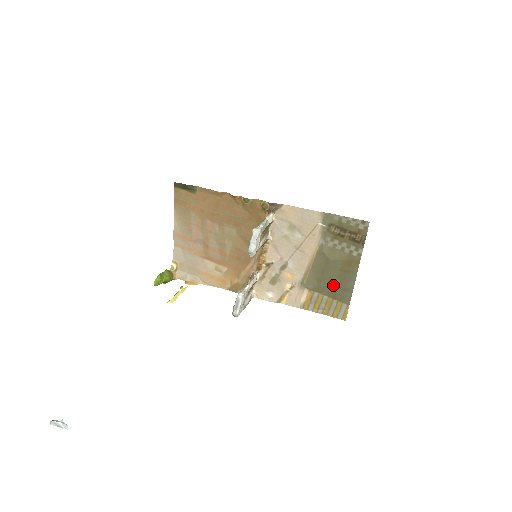
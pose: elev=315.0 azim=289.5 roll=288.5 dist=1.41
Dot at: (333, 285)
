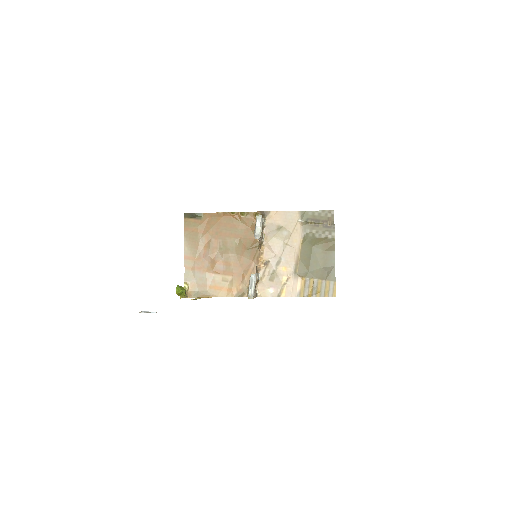
Dot at: (319, 267)
